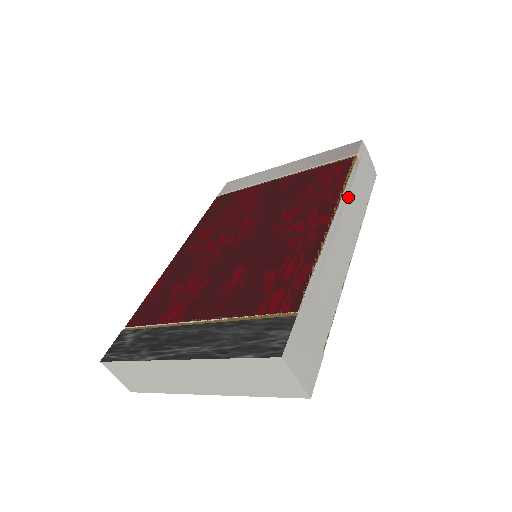
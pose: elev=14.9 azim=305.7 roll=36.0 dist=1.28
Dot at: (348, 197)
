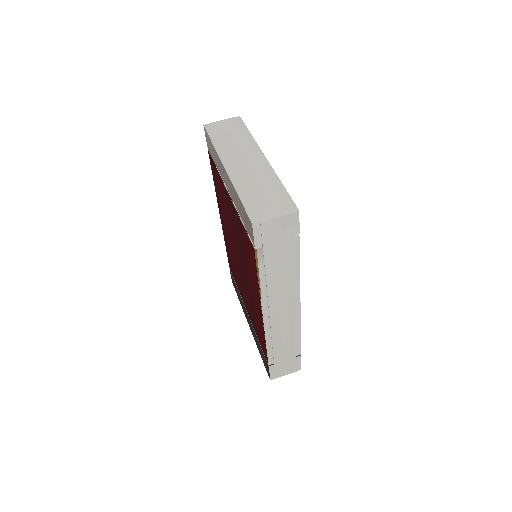
Dot at: (268, 289)
